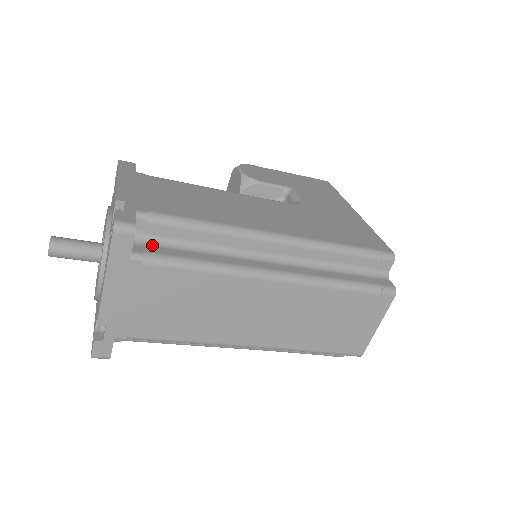
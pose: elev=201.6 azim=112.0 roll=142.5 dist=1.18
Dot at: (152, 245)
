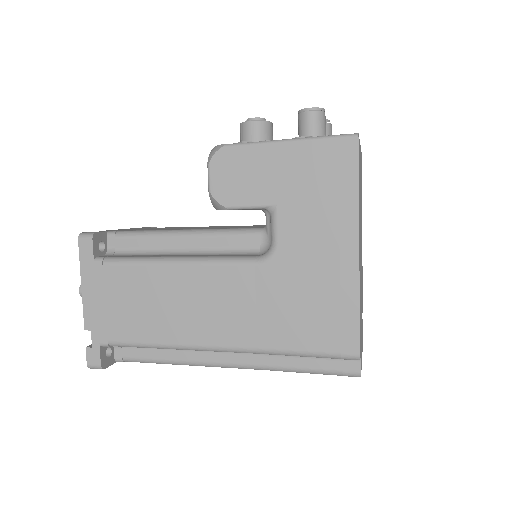
Dot at: (128, 347)
